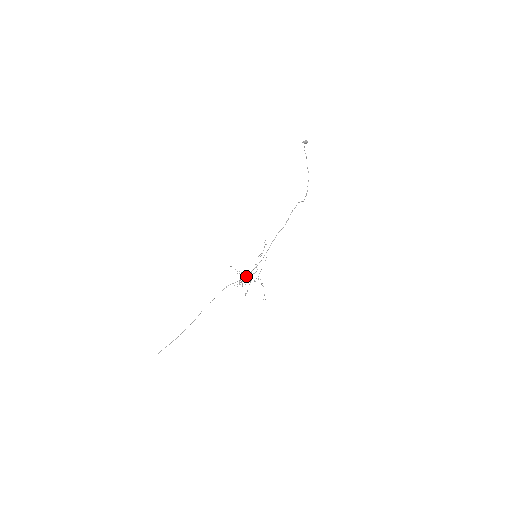
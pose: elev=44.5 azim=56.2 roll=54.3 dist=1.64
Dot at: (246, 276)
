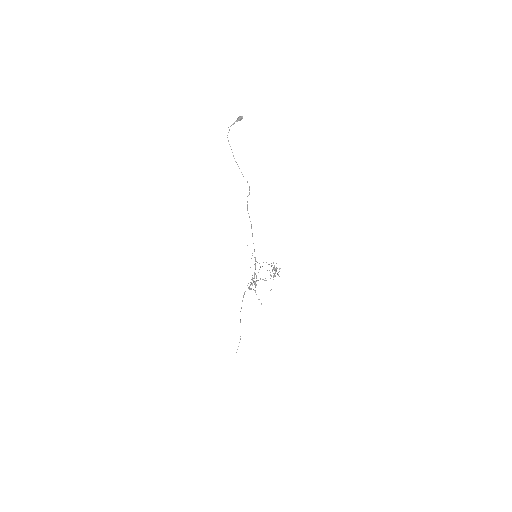
Dot at: (274, 268)
